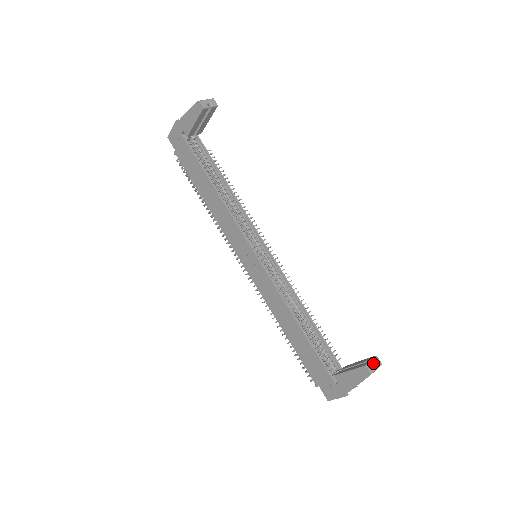
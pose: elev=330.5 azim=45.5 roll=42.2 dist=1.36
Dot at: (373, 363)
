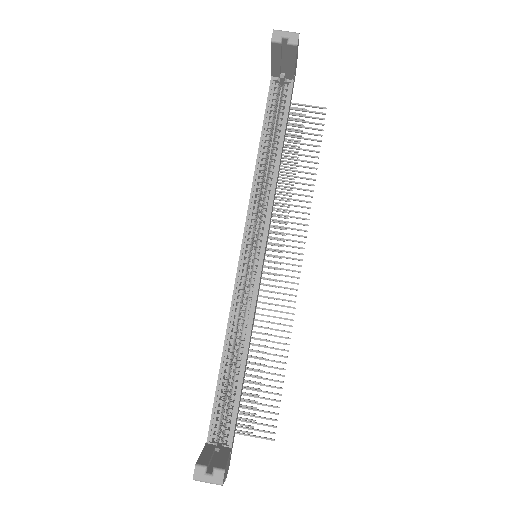
Dot at: (212, 472)
